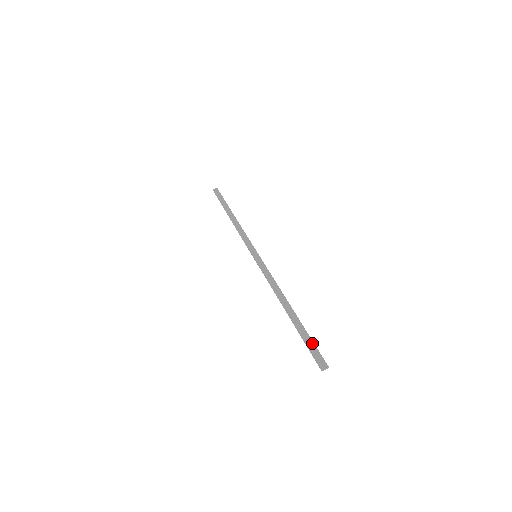
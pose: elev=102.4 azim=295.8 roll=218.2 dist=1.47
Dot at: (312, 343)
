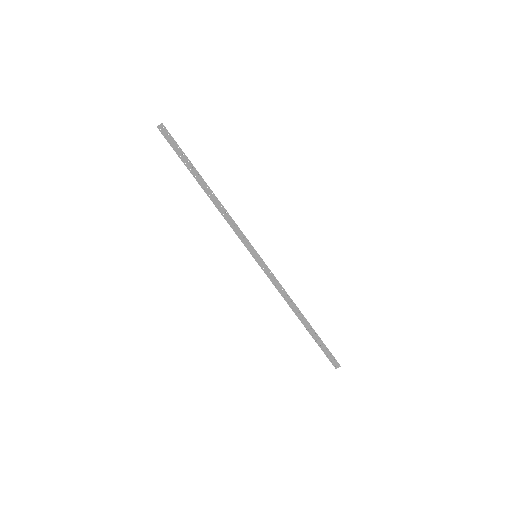
Dot at: (326, 349)
